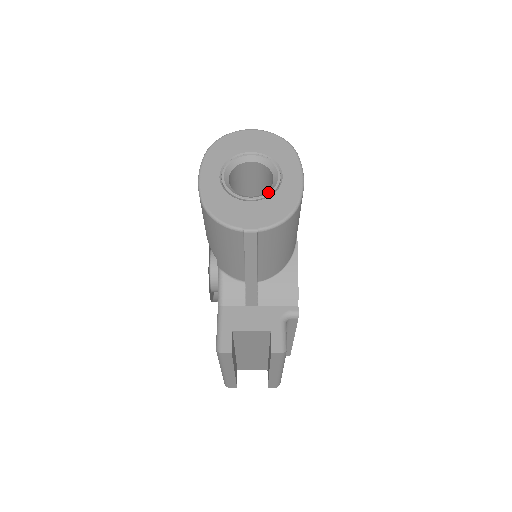
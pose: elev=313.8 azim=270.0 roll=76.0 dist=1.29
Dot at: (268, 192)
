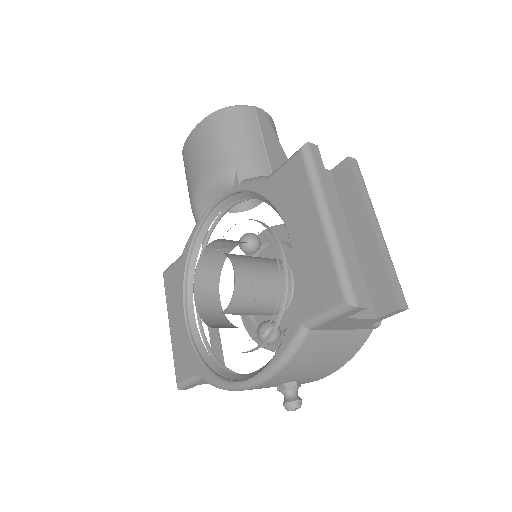
Dot at: occluded
